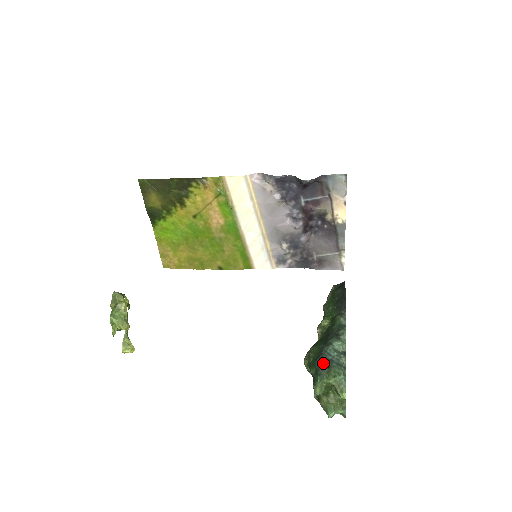
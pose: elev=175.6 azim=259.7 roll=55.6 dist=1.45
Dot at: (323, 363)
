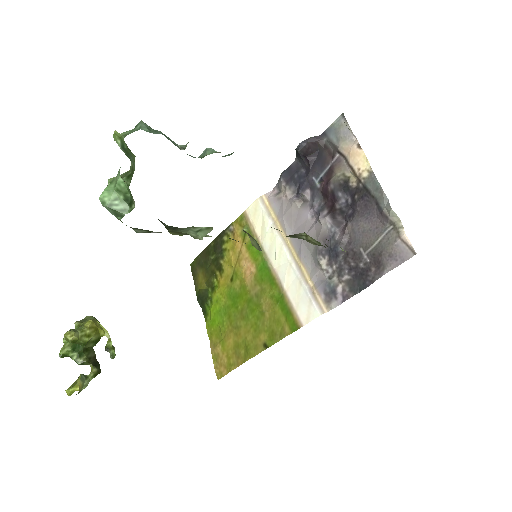
Dot at: occluded
